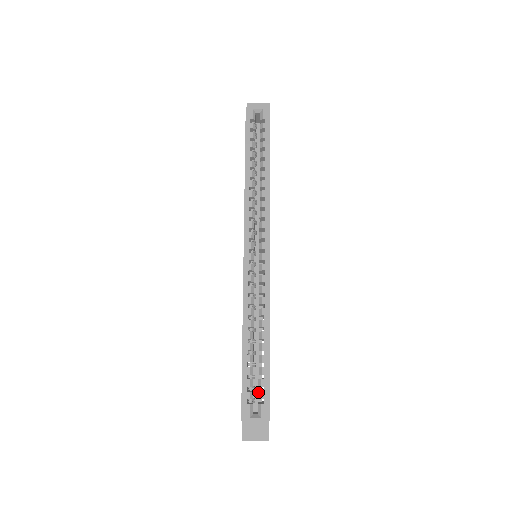
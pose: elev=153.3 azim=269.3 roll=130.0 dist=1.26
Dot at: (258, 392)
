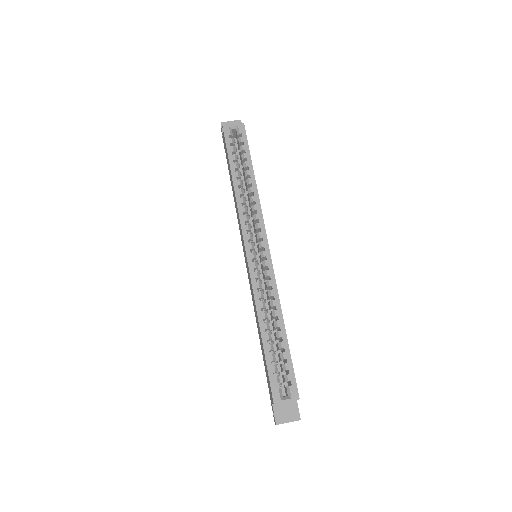
Dot at: (284, 376)
